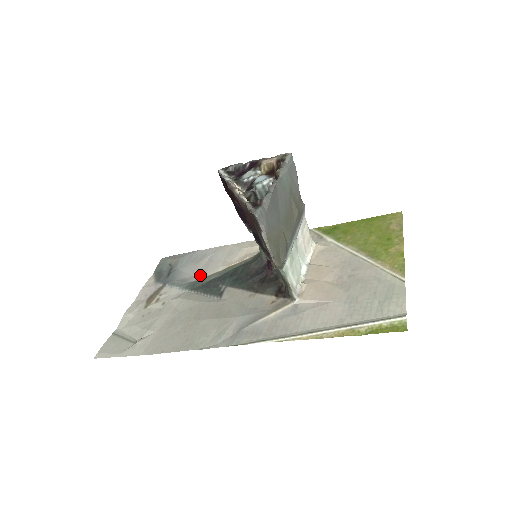
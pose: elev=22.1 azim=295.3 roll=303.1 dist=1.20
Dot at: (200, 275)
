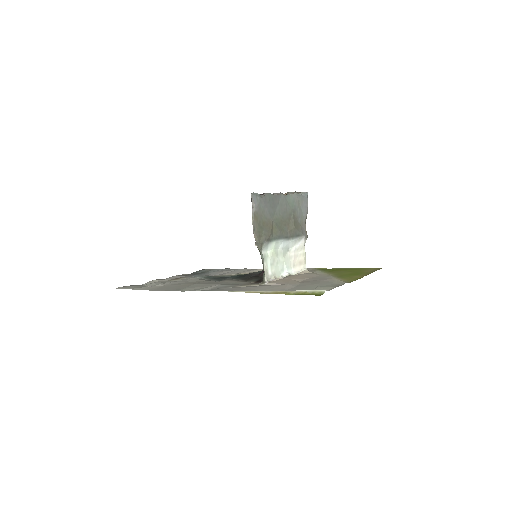
Dot at: occluded
